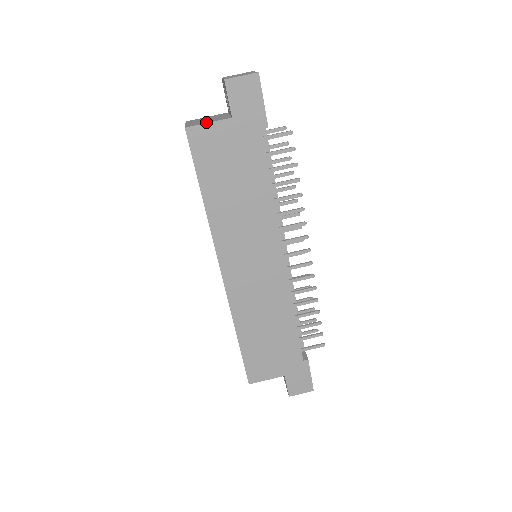
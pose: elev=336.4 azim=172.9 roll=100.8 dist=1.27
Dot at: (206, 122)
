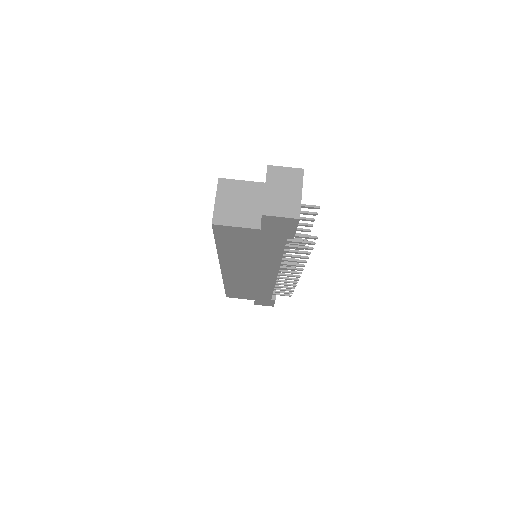
Dot at: (234, 222)
